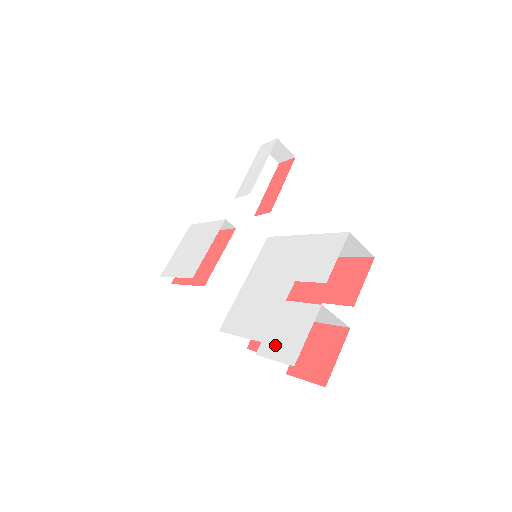
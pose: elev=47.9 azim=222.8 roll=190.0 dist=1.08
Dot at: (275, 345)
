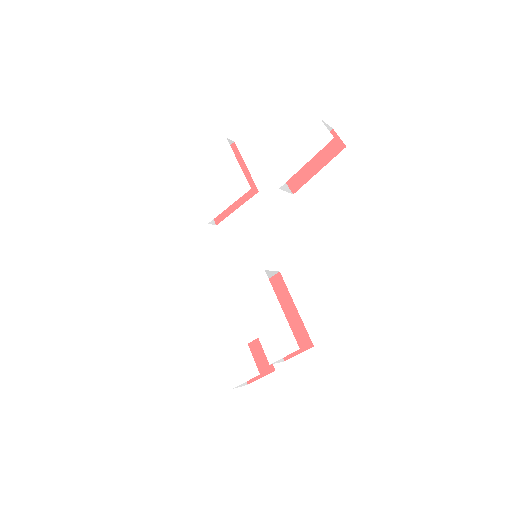
Dot at: (230, 365)
